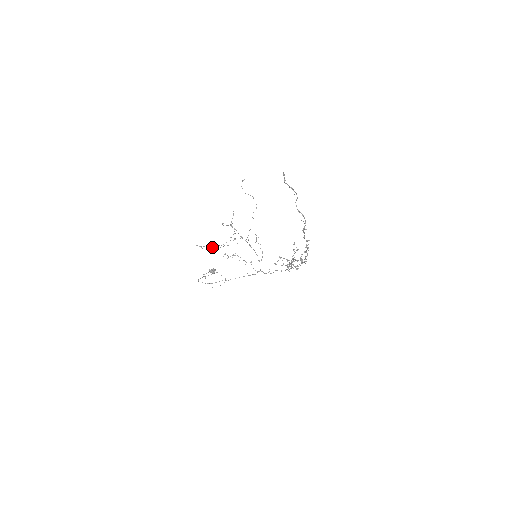
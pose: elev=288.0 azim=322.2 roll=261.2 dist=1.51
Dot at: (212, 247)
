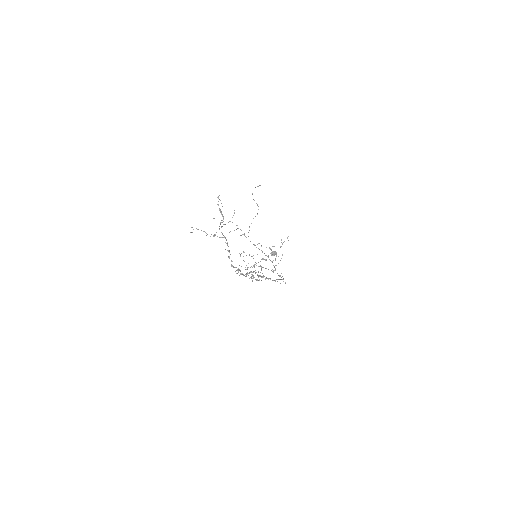
Dot at: (207, 234)
